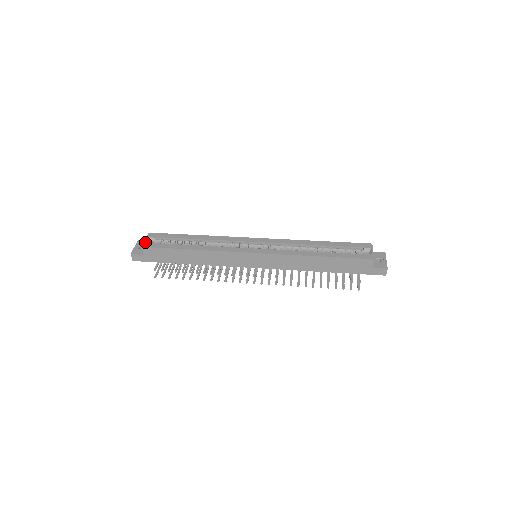
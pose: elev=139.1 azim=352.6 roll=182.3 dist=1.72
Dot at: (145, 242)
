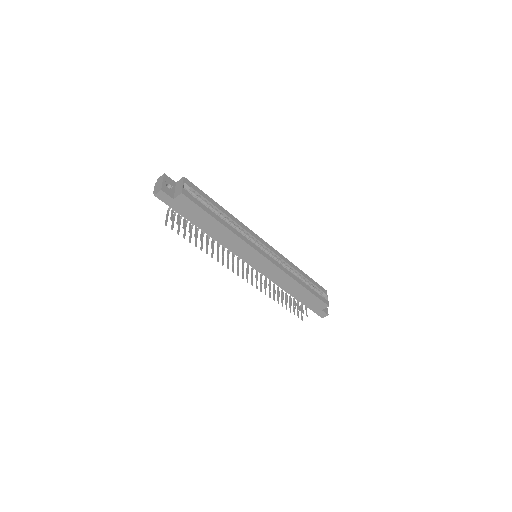
Dot at: occluded
